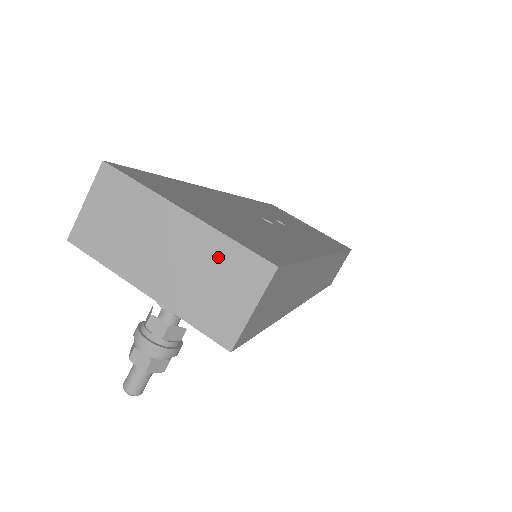
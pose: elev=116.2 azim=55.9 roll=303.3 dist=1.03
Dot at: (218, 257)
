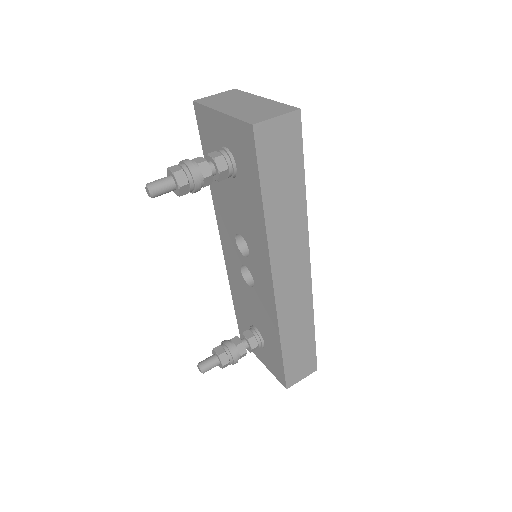
Dot at: (271, 106)
